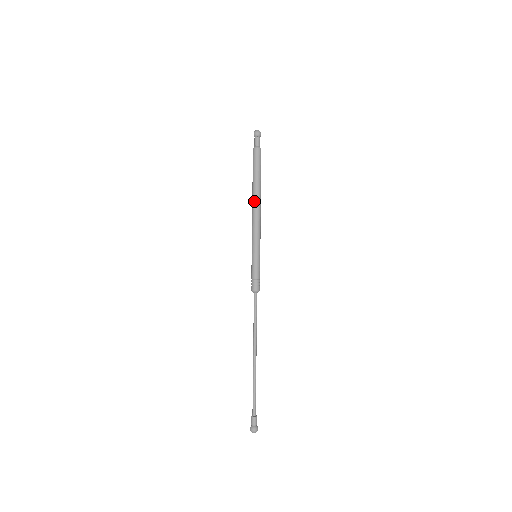
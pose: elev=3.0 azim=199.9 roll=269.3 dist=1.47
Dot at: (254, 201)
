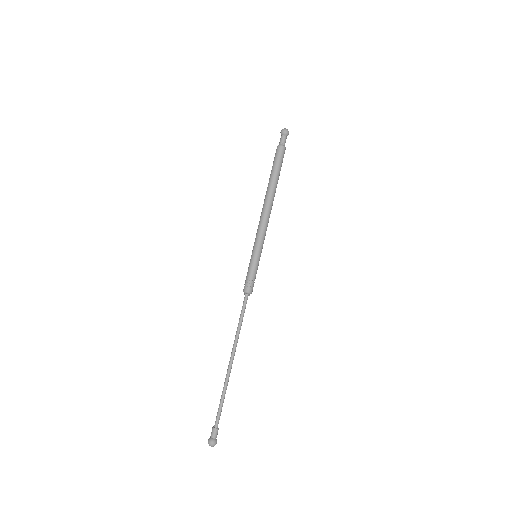
Dot at: (264, 199)
